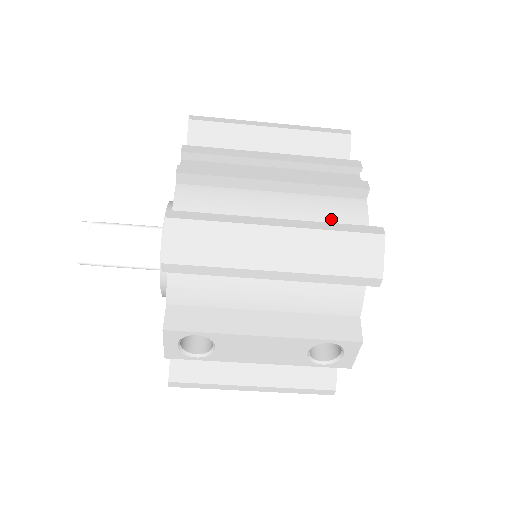
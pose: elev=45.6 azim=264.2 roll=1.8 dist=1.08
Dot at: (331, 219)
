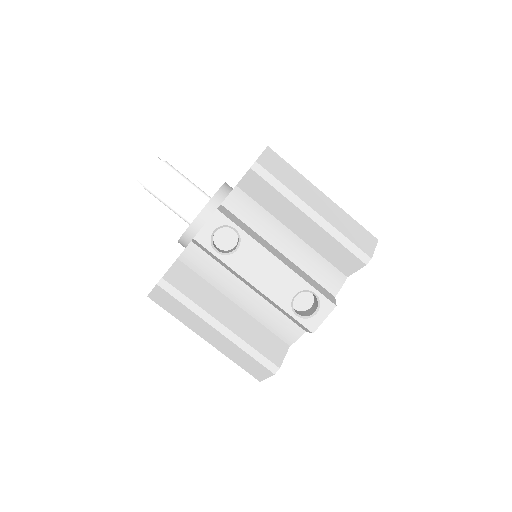
Dot at: occluded
